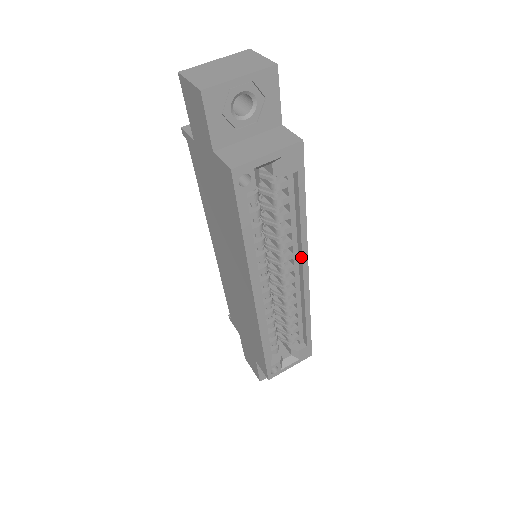
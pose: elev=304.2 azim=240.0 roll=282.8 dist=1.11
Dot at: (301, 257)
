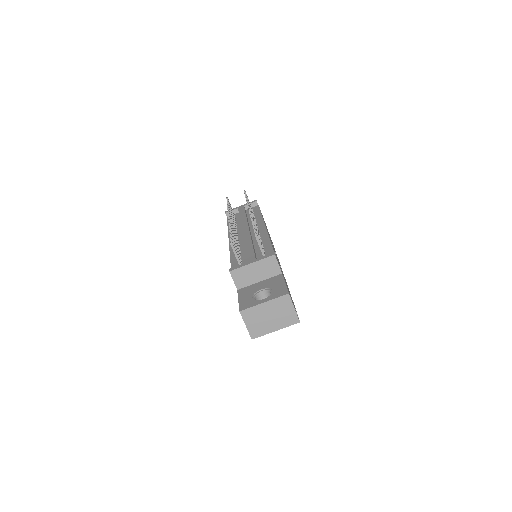
Dot at: occluded
